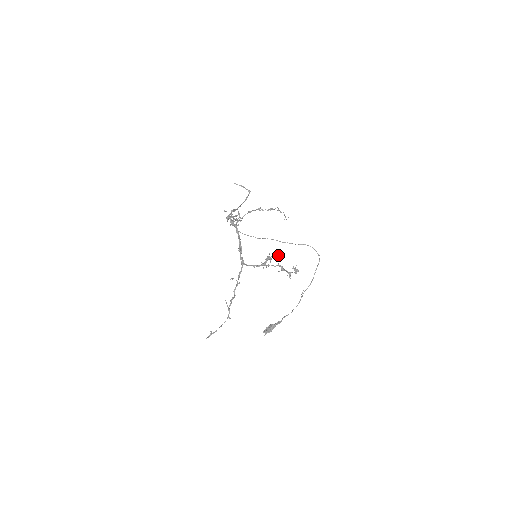
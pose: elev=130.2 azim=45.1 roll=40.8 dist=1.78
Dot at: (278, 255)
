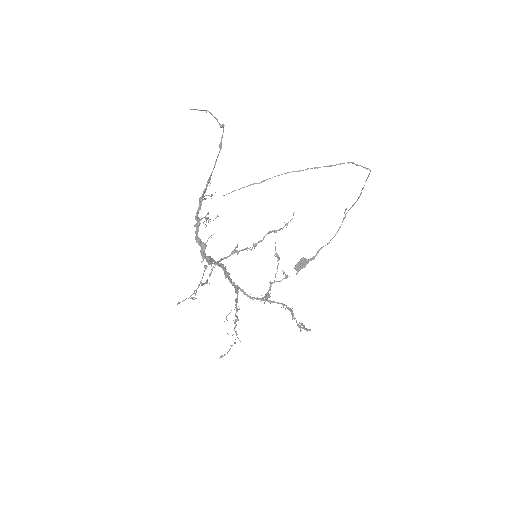
Dot at: occluded
